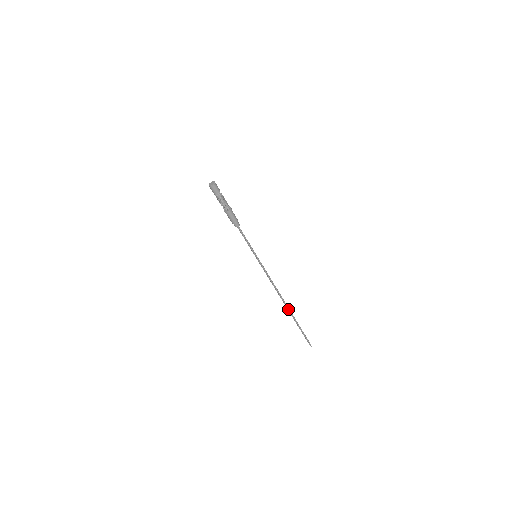
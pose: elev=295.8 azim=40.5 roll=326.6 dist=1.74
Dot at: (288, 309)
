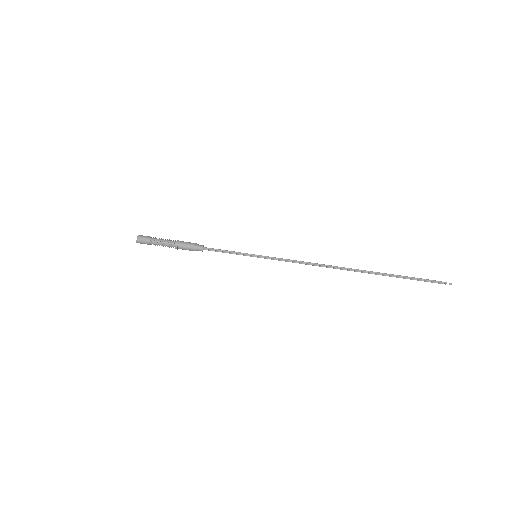
Dot at: (361, 271)
